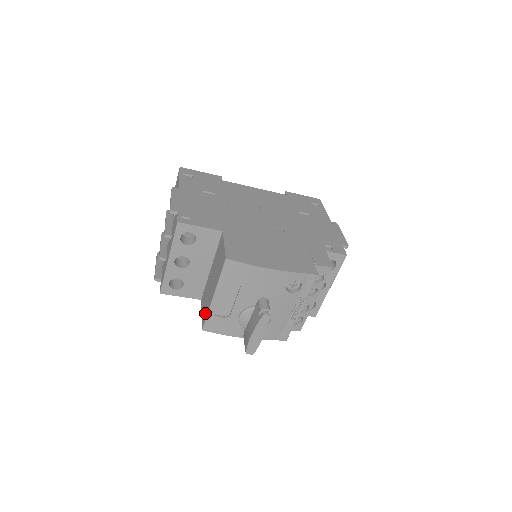
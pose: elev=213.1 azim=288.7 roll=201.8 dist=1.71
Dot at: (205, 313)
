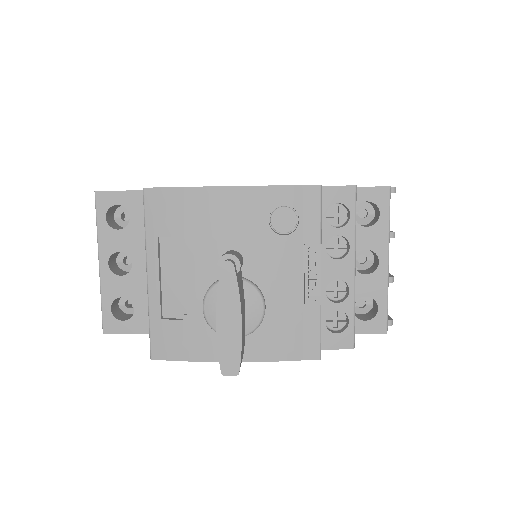
Dot at: occluded
